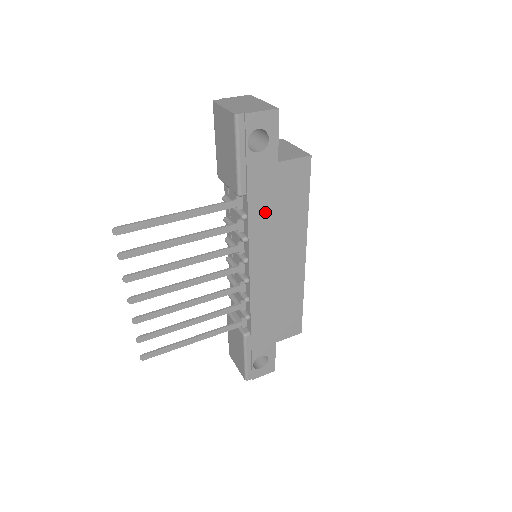
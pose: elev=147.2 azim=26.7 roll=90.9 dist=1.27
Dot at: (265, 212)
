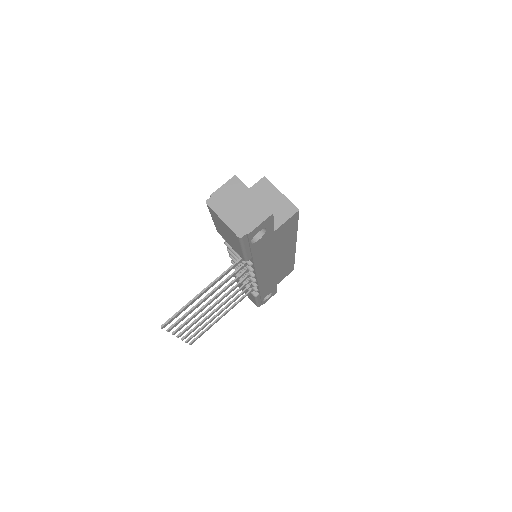
Dot at: (266, 254)
